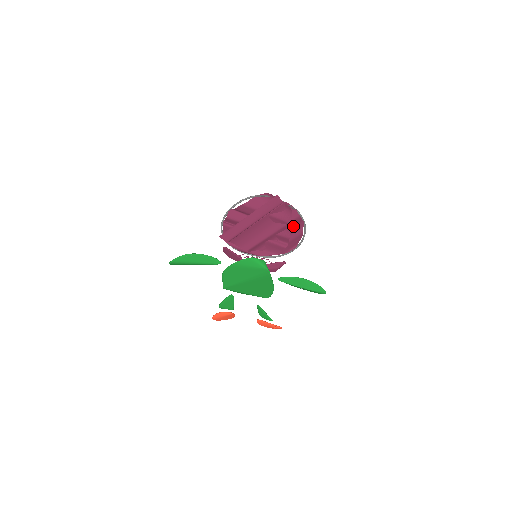
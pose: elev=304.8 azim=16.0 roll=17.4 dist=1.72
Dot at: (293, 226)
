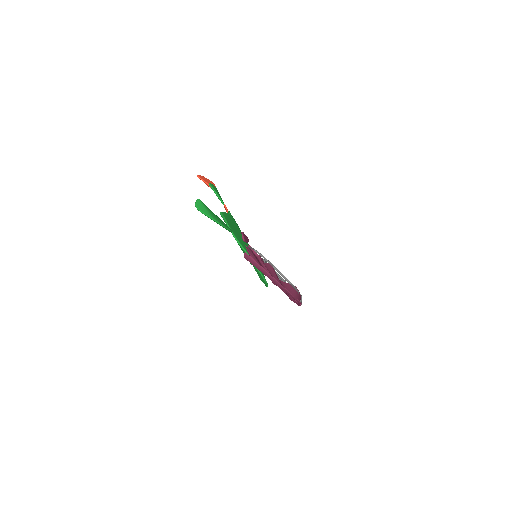
Dot at: occluded
